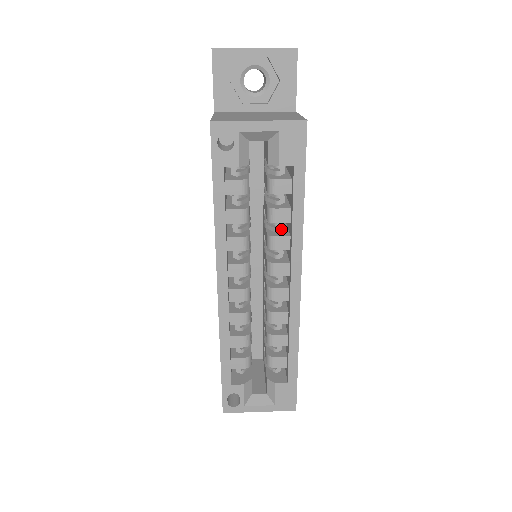
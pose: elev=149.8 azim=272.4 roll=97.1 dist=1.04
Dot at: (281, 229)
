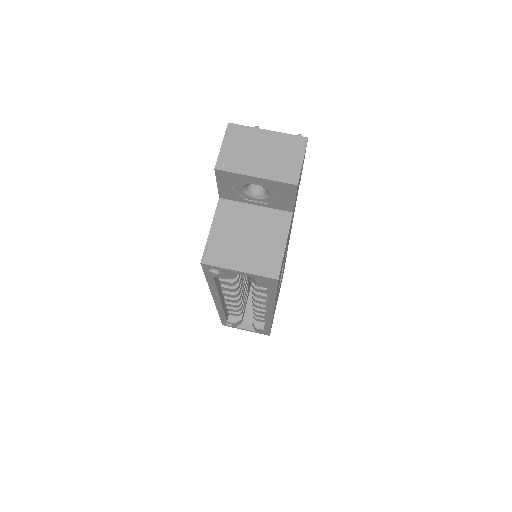
Dot at: occluded
